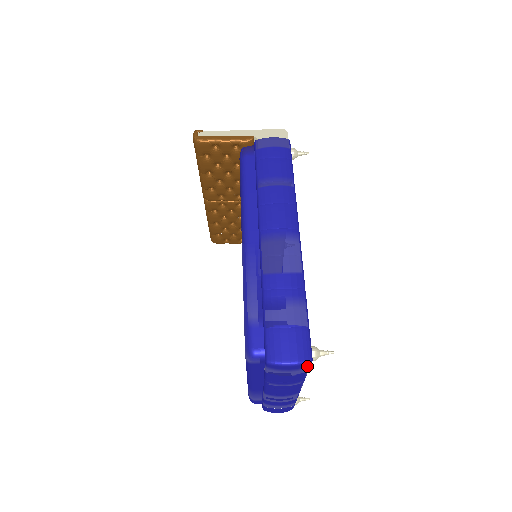
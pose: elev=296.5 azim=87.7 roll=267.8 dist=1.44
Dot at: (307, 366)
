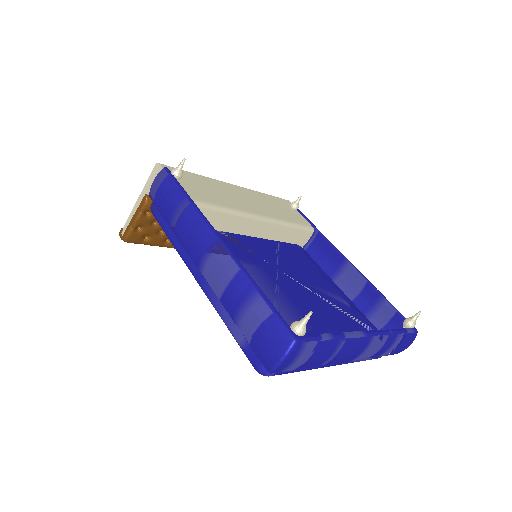
Dot at: (302, 344)
